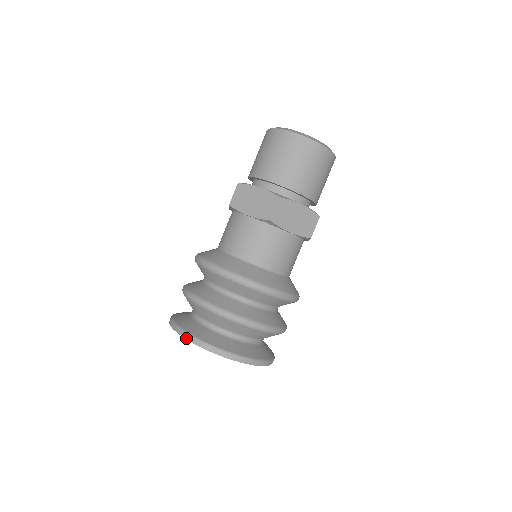
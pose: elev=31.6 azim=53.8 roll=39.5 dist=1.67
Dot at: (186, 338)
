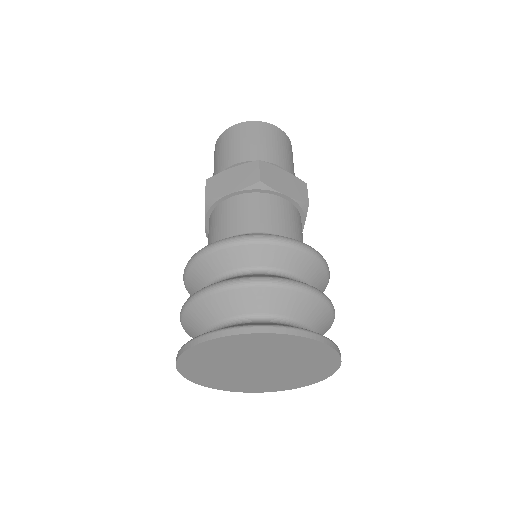
Dot at: (213, 337)
